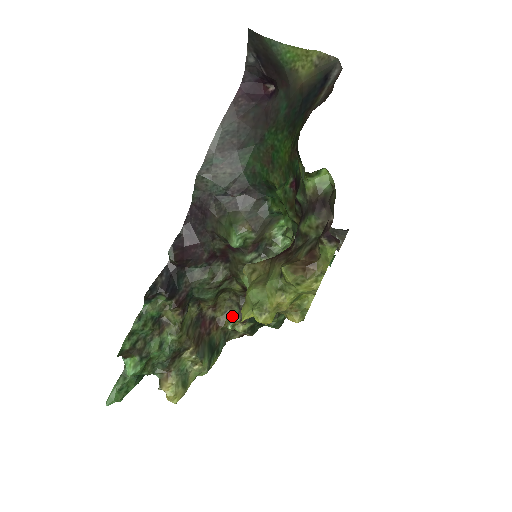
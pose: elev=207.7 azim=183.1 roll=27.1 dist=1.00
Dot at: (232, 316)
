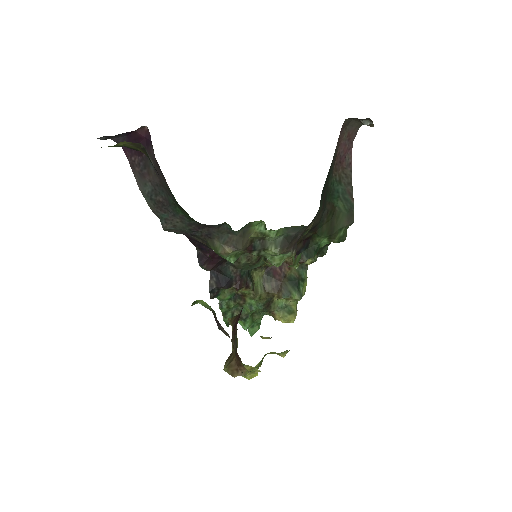
Dot at: (293, 259)
